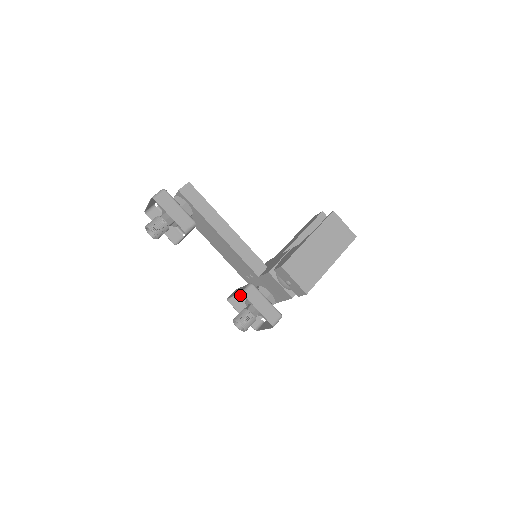
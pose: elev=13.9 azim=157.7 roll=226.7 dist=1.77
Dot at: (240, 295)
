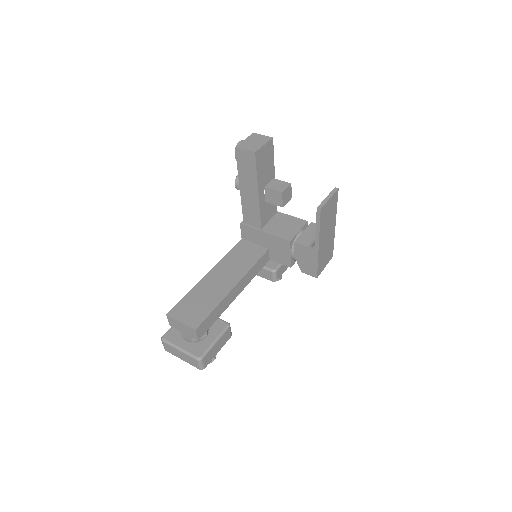
Dot at: occluded
